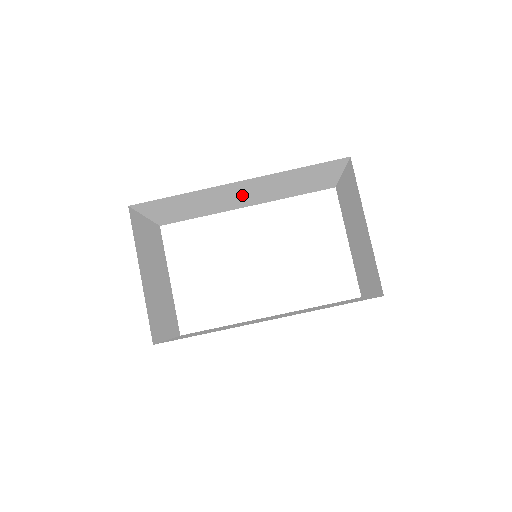
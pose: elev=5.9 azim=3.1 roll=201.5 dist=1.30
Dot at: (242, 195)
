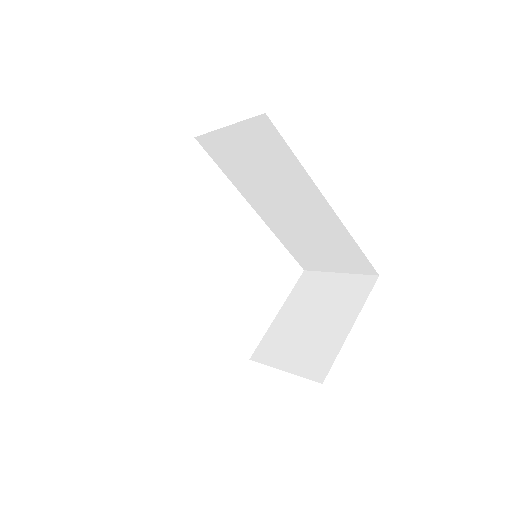
Dot at: (289, 207)
